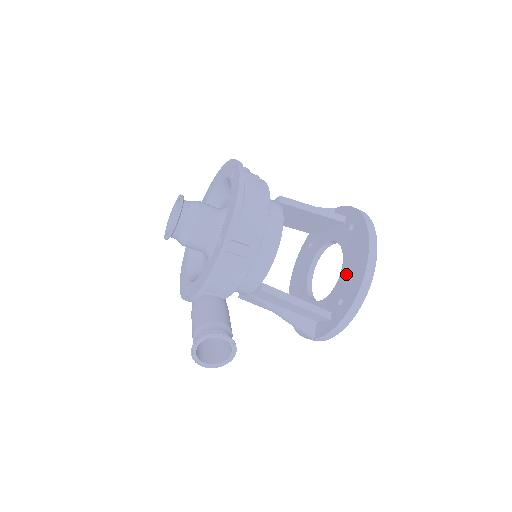
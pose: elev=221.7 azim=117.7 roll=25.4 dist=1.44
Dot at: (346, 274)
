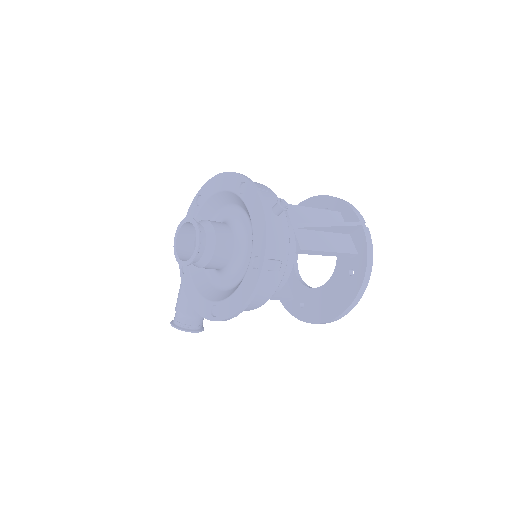
Dot at: (319, 297)
